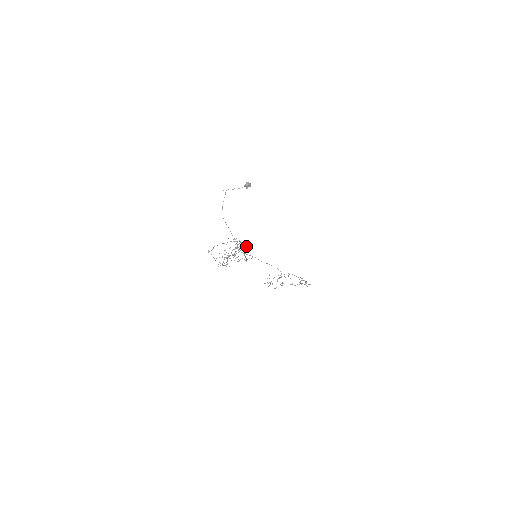
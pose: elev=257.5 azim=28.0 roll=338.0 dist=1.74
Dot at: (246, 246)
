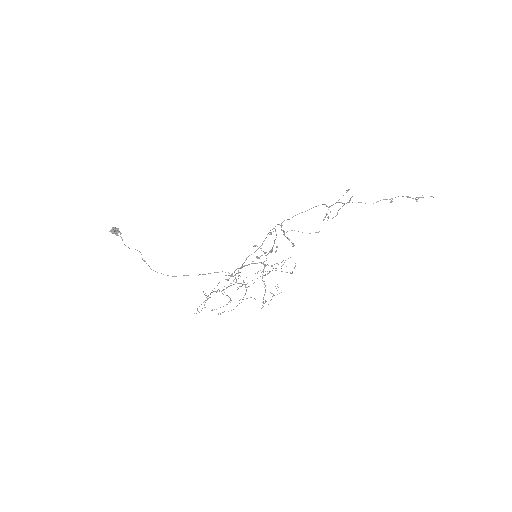
Dot at: occluded
